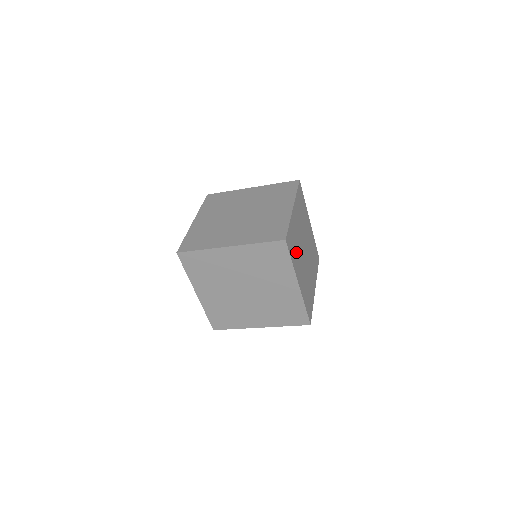
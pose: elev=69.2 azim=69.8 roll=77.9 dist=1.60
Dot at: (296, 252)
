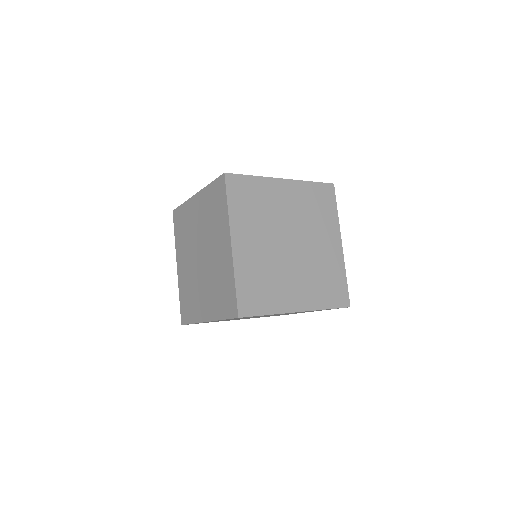
Dot at: (271, 285)
